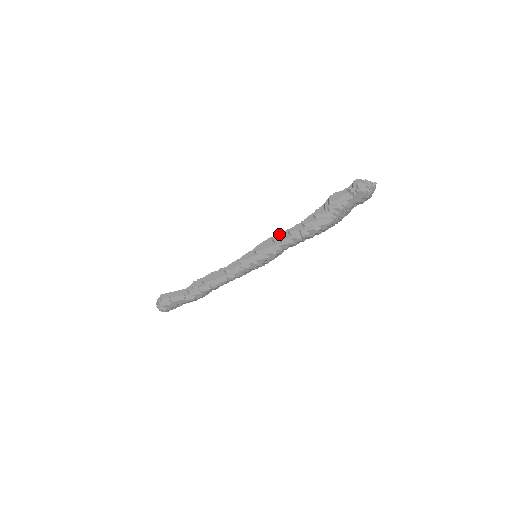
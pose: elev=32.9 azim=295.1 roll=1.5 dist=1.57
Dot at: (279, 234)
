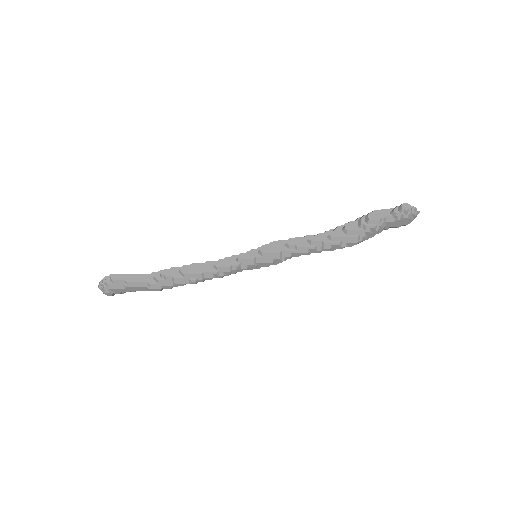
Dot at: (295, 239)
